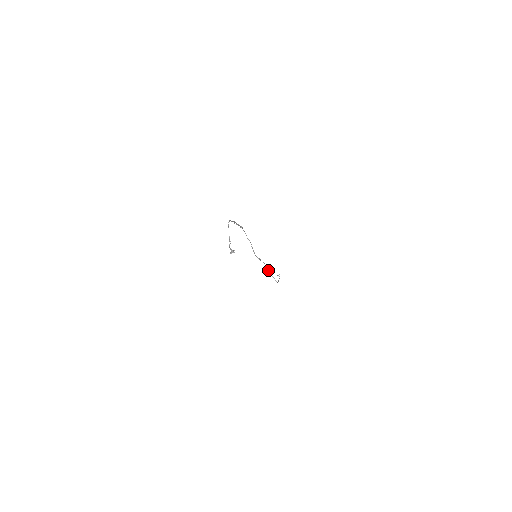
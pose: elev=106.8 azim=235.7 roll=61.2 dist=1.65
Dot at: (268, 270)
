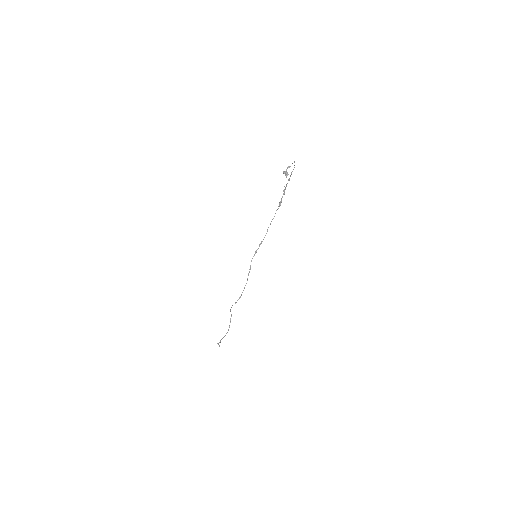
Dot at: (238, 299)
